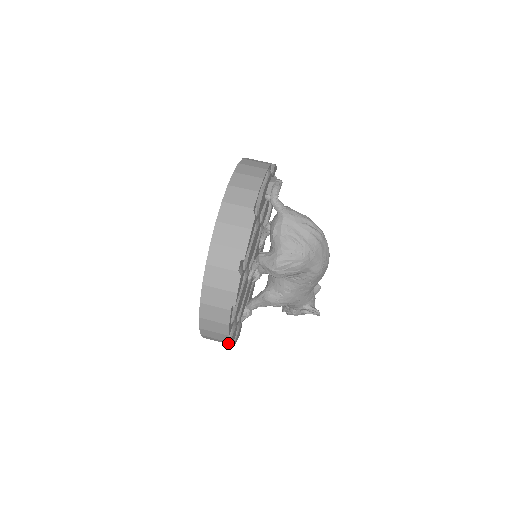
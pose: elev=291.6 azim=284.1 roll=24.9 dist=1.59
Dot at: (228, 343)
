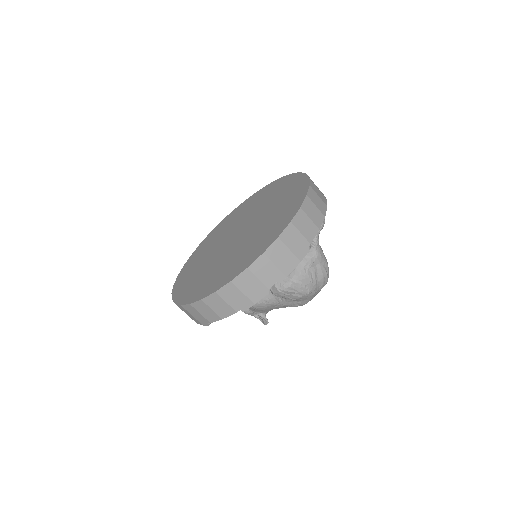
Dot at: (196, 321)
